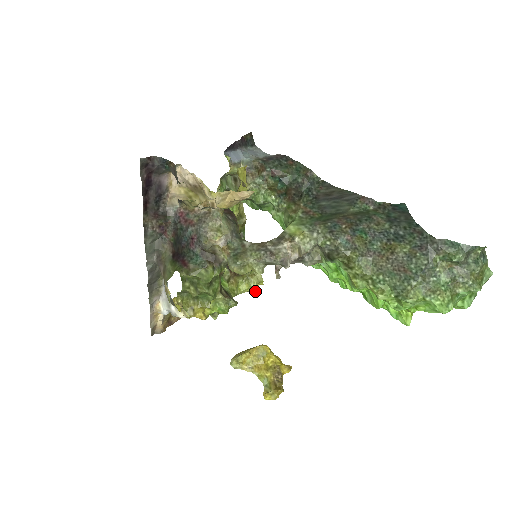
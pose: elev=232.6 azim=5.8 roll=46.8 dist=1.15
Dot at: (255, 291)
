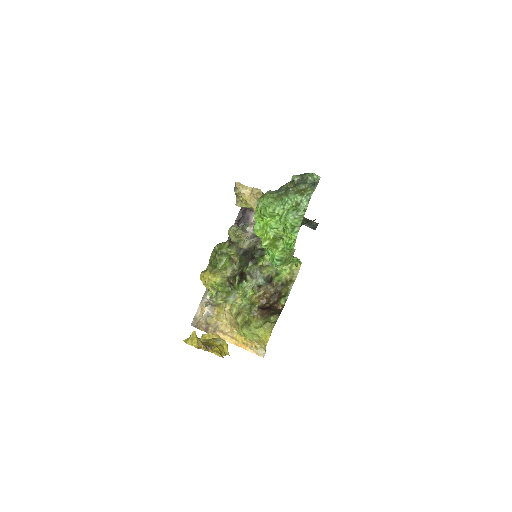
Dot at: (267, 342)
